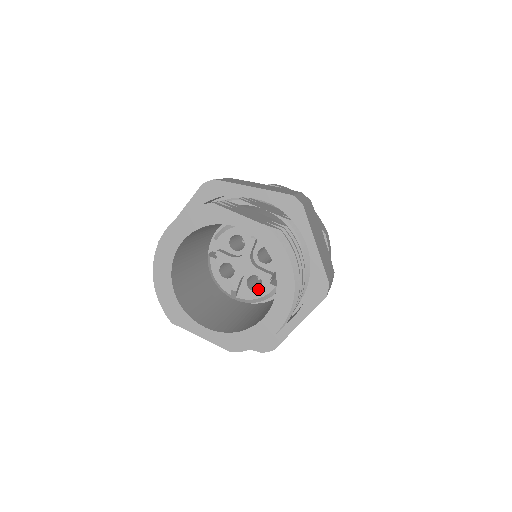
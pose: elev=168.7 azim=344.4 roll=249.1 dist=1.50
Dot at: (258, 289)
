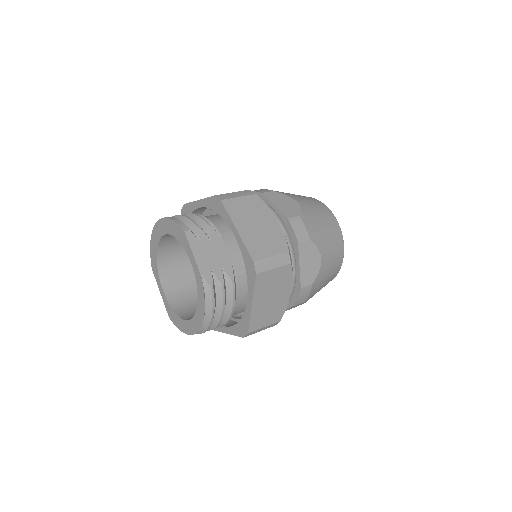
Dot at: occluded
